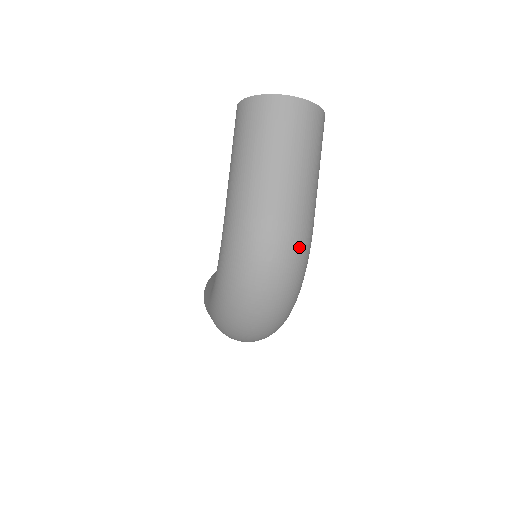
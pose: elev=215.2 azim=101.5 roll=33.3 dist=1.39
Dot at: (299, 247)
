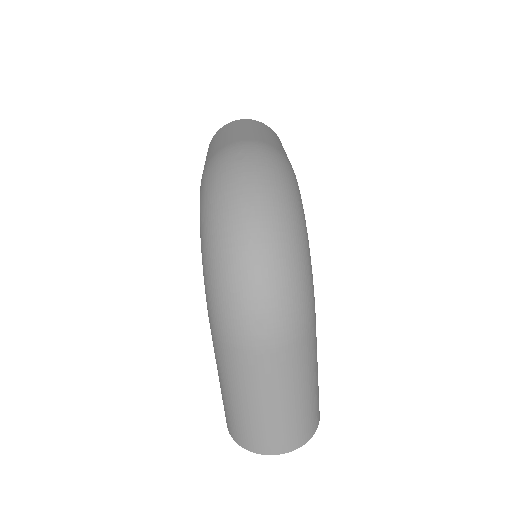
Dot at: (274, 155)
